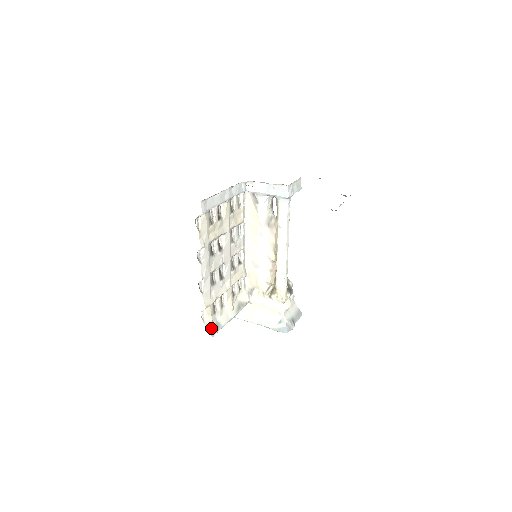
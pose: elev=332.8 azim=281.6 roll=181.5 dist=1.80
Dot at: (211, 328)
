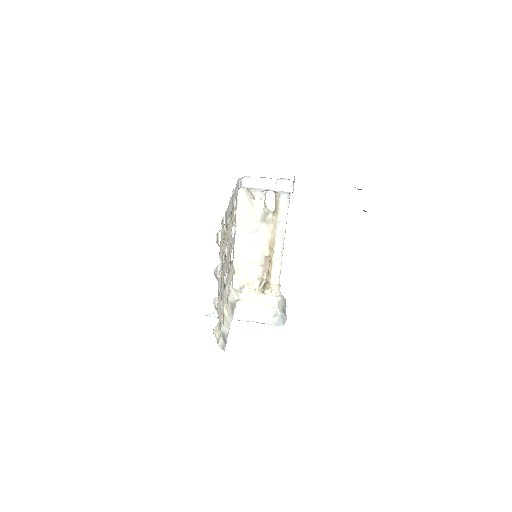
Dot at: (221, 342)
